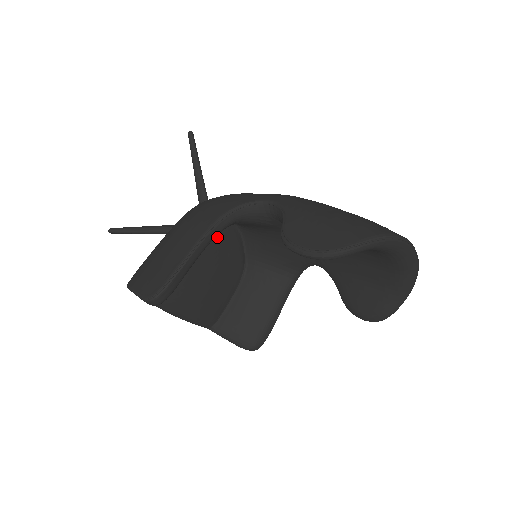
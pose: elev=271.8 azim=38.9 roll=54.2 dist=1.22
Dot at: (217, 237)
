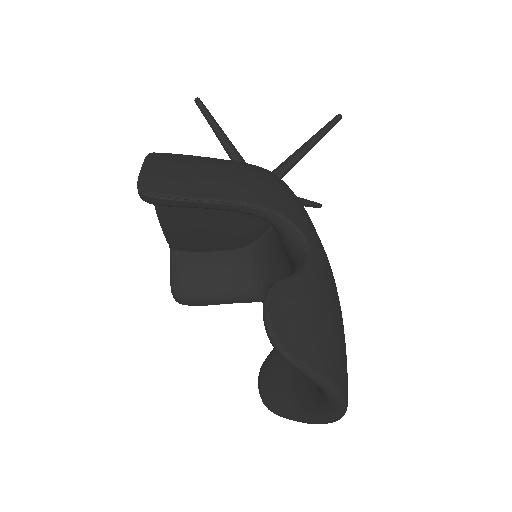
Dot at: occluded
